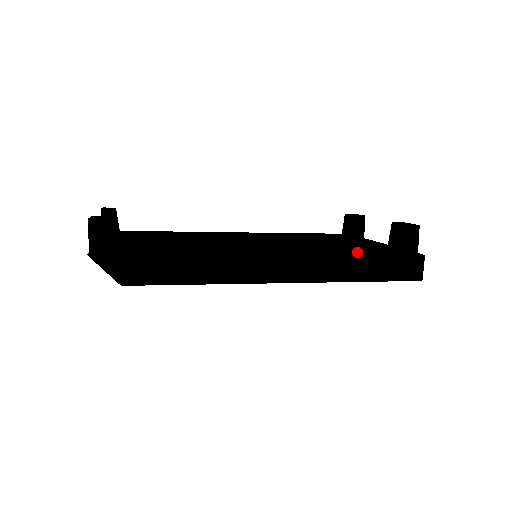
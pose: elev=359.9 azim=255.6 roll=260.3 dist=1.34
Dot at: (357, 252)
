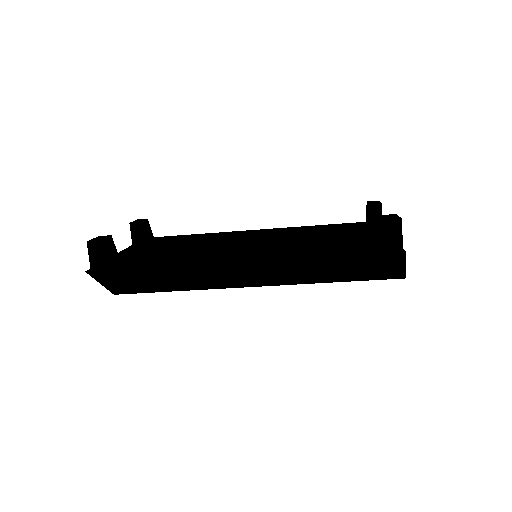
Dot at: (371, 243)
